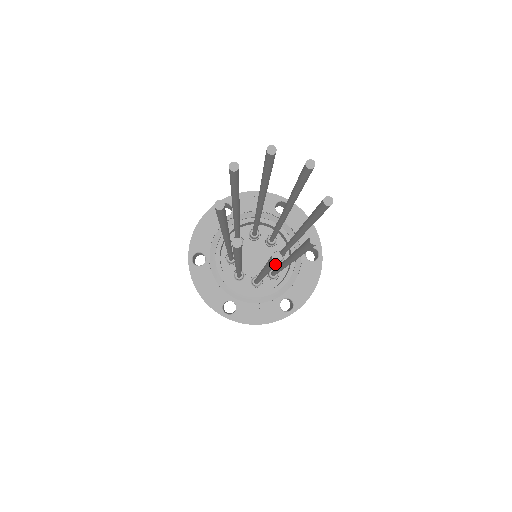
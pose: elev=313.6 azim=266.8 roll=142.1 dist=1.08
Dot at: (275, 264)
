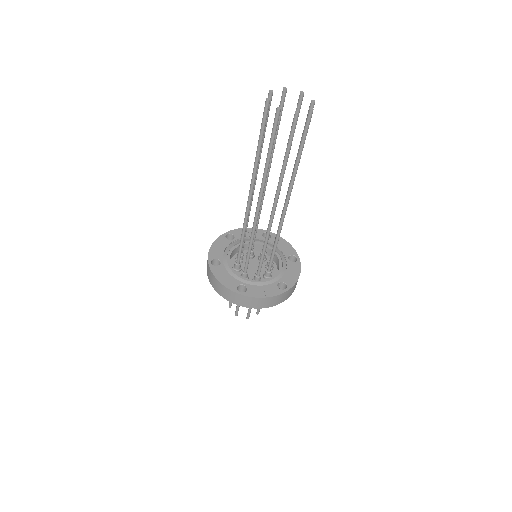
Dot at: (295, 124)
